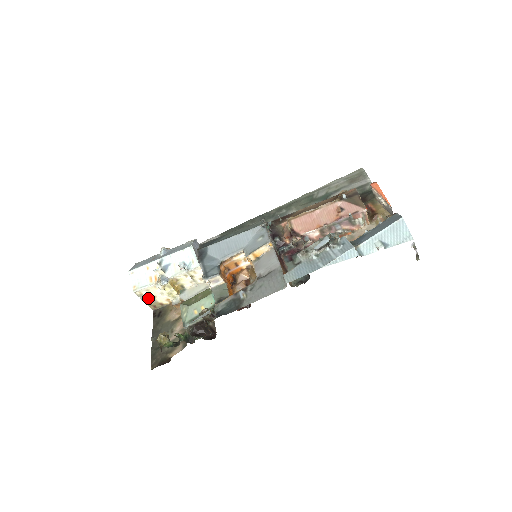
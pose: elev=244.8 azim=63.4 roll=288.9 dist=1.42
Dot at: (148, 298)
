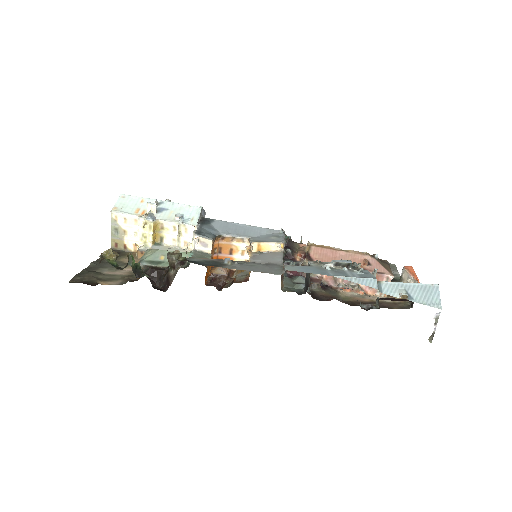
Dot at: (118, 230)
